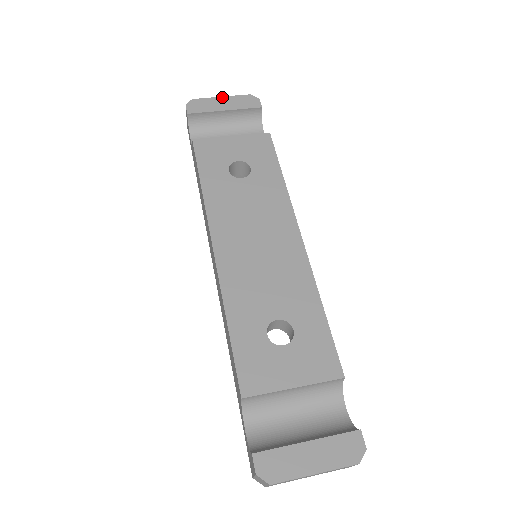
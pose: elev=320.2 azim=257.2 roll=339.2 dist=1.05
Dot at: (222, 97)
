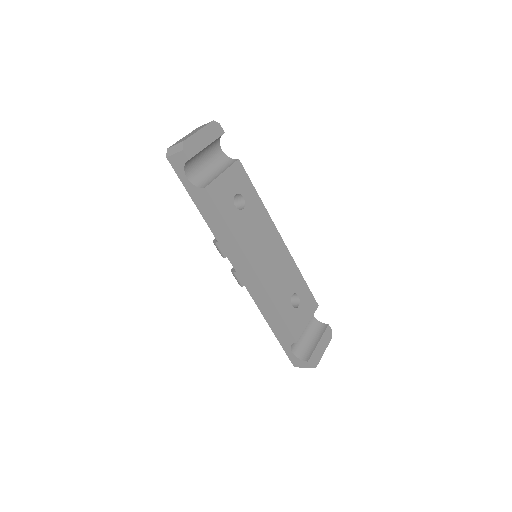
Dot at: (199, 131)
